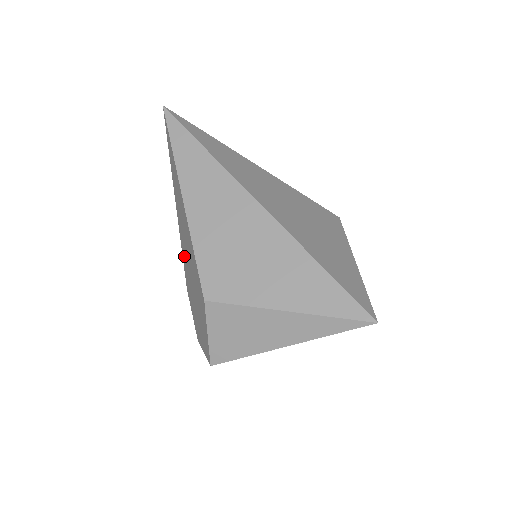
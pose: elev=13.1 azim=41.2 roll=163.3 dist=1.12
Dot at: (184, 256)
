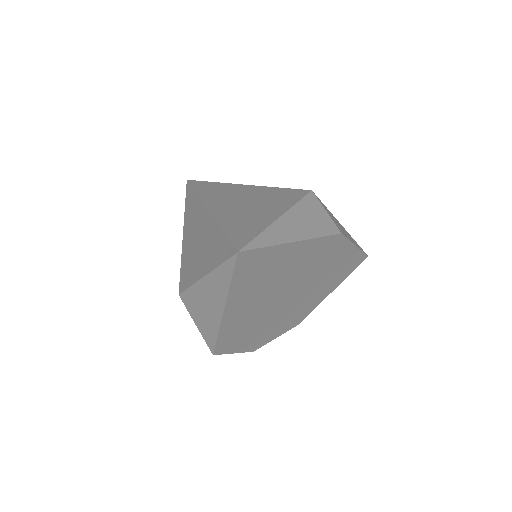
Dot at: occluded
